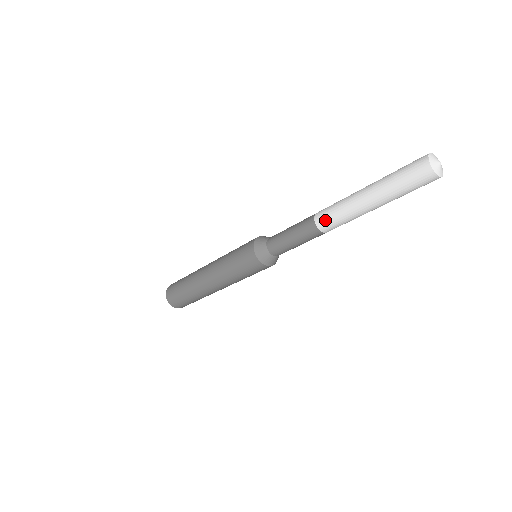
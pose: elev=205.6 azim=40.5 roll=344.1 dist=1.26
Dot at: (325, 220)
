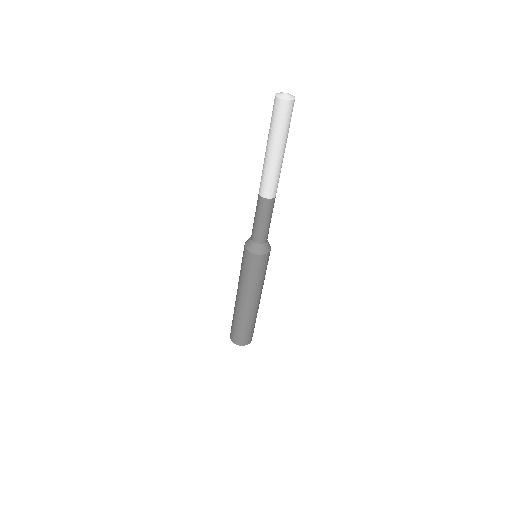
Dot at: (269, 190)
